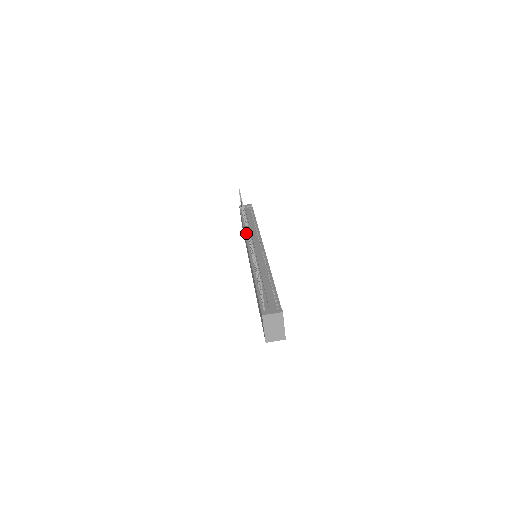
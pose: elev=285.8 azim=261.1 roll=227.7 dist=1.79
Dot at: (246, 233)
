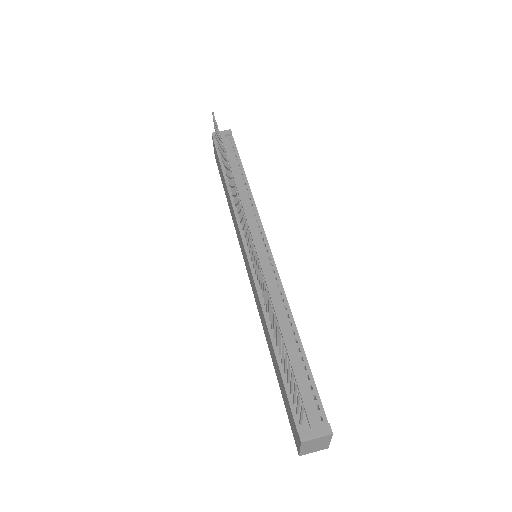
Dot at: (234, 206)
